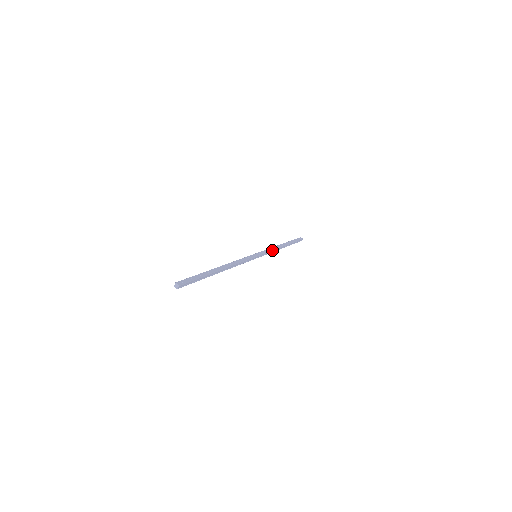
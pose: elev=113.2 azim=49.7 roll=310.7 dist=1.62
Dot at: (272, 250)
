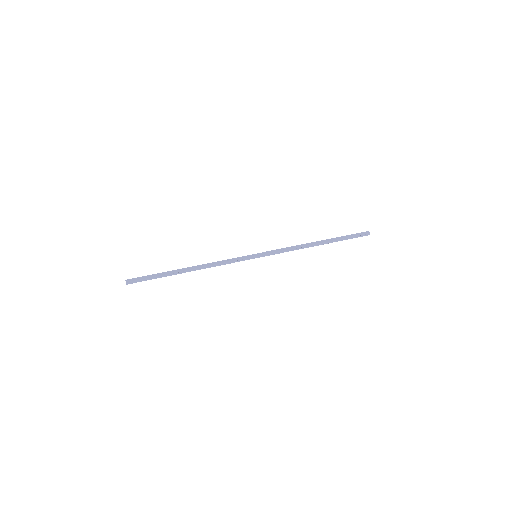
Dot at: (288, 249)
